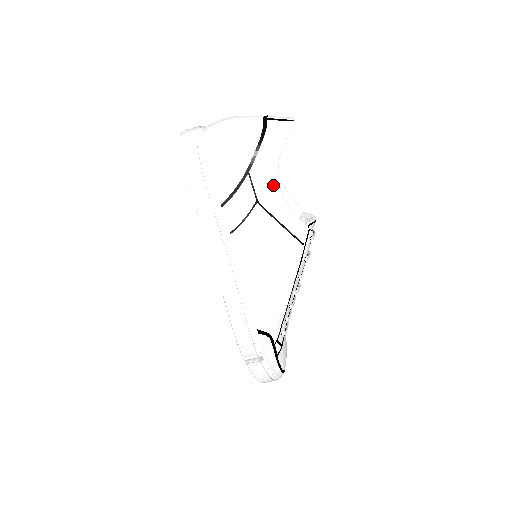
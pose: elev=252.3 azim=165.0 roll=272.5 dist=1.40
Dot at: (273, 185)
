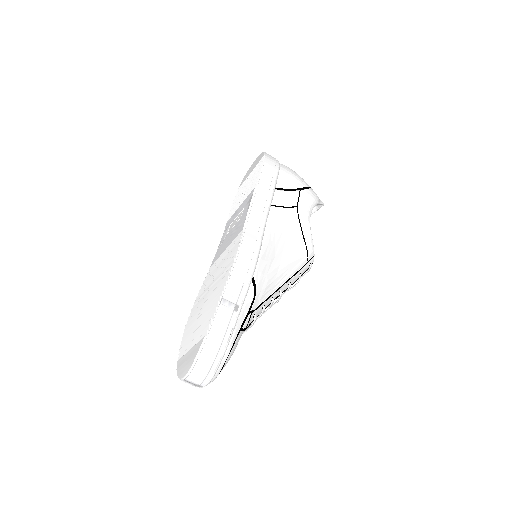
Dot at: (309, 209)
